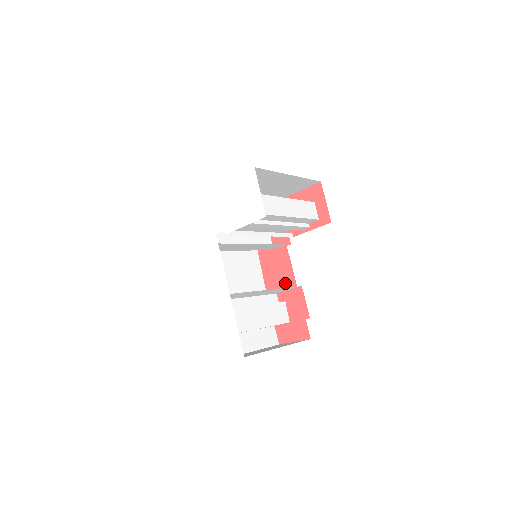
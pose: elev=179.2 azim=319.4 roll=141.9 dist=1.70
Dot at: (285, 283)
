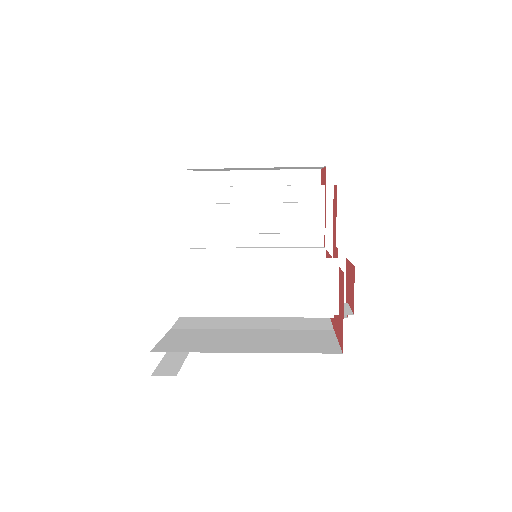
Dot at: occluded
